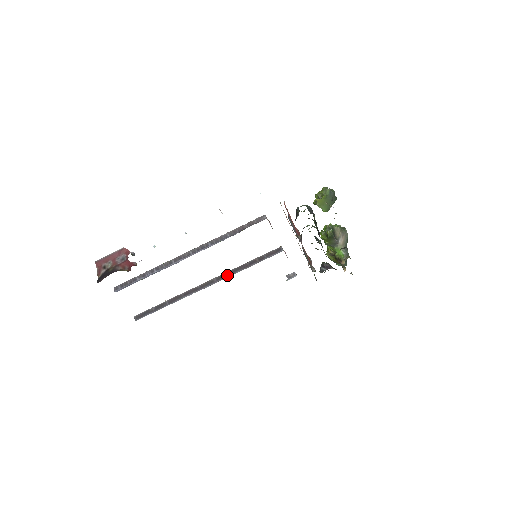
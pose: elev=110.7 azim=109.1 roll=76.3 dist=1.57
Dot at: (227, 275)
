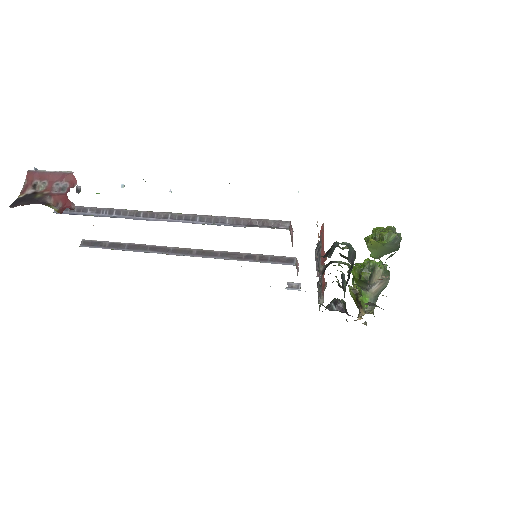
Dot at: (212, 255)
